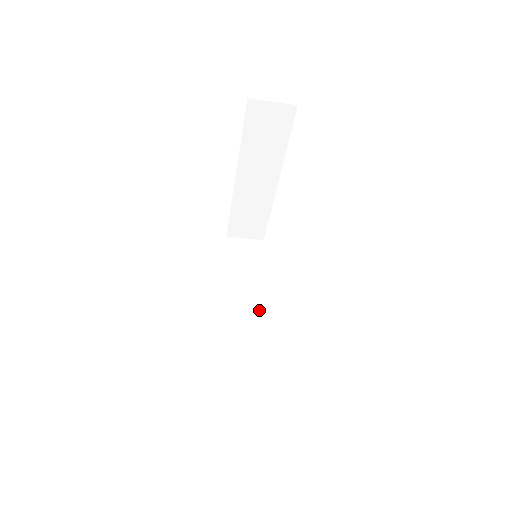
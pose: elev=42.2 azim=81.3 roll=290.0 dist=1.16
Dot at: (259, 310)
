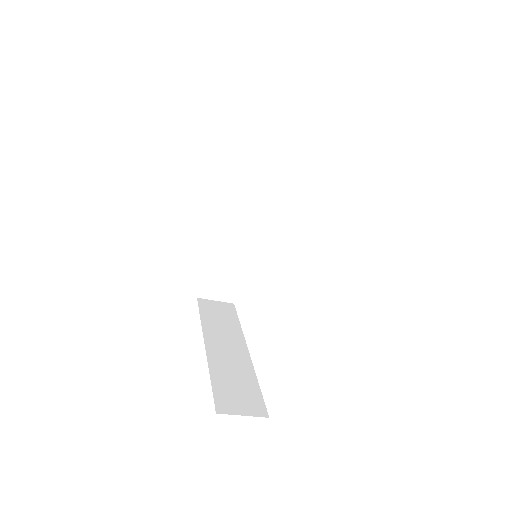
Dot at: (254, 223)
